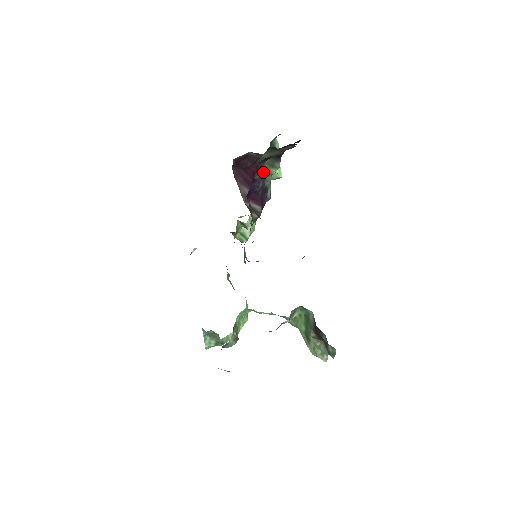
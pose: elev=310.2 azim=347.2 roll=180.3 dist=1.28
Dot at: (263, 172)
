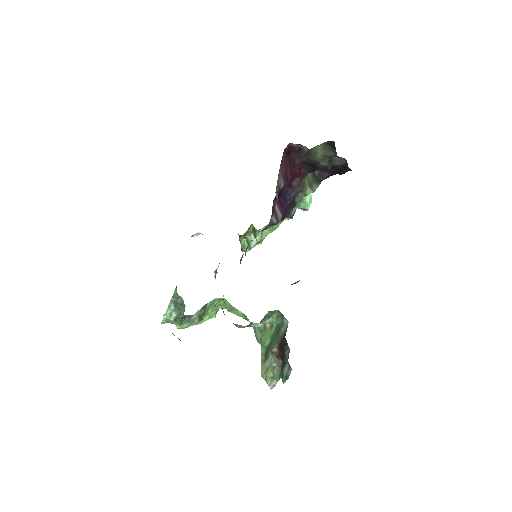
Dot at: (301, 184)
